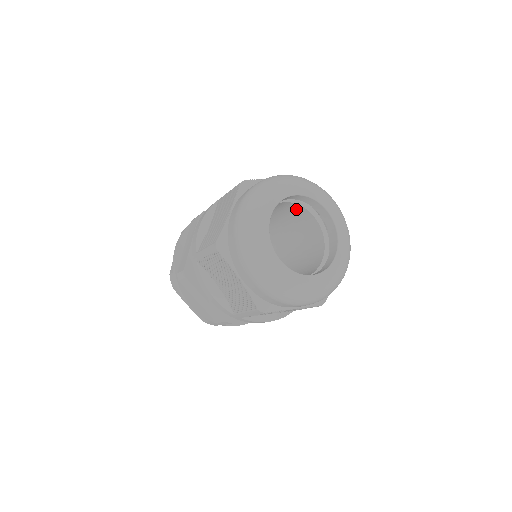
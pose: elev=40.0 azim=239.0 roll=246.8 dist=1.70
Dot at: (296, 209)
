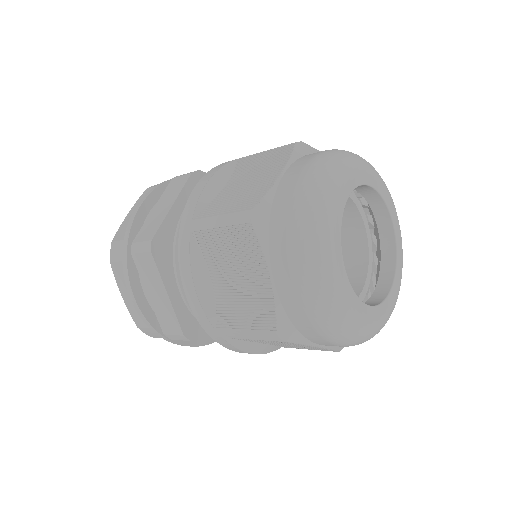
Dot at: (345, 210)
